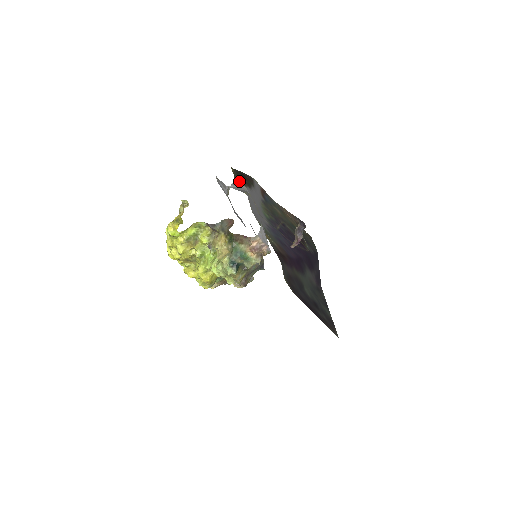
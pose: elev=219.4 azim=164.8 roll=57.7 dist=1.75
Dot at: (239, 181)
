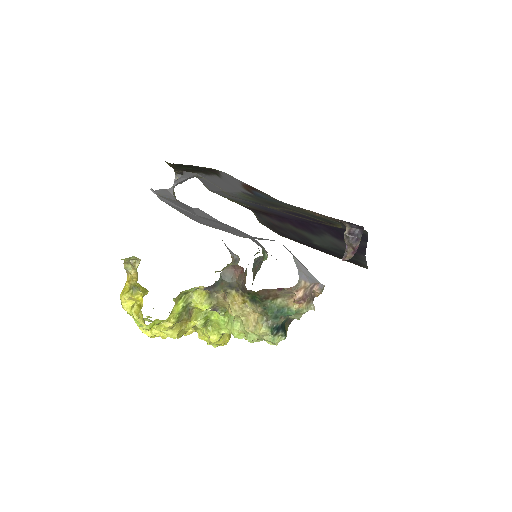
Dot at: (184, 172)
